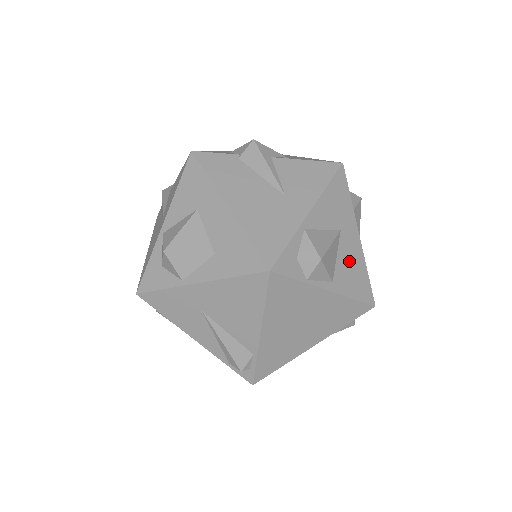
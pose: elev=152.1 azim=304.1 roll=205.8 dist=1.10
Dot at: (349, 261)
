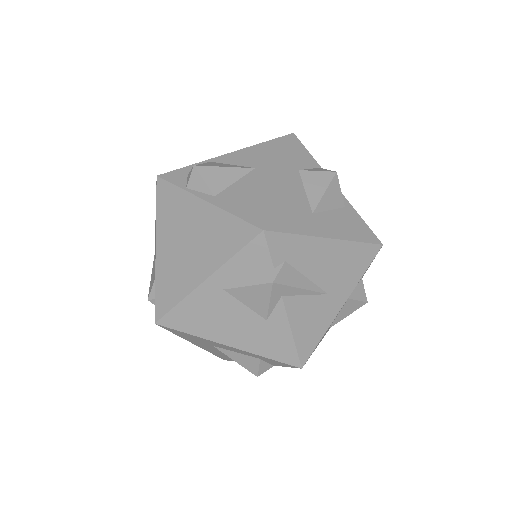
Dot at: (250, 189)
